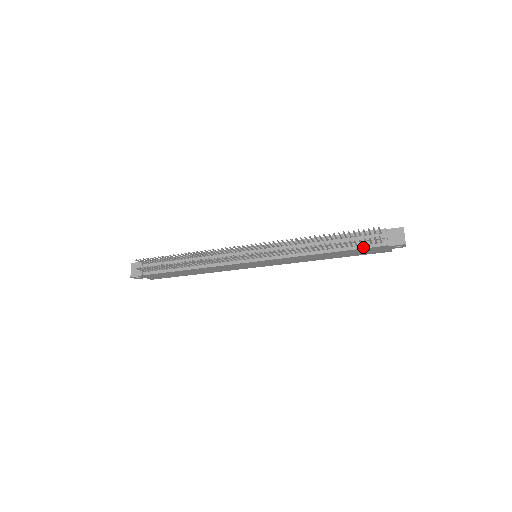
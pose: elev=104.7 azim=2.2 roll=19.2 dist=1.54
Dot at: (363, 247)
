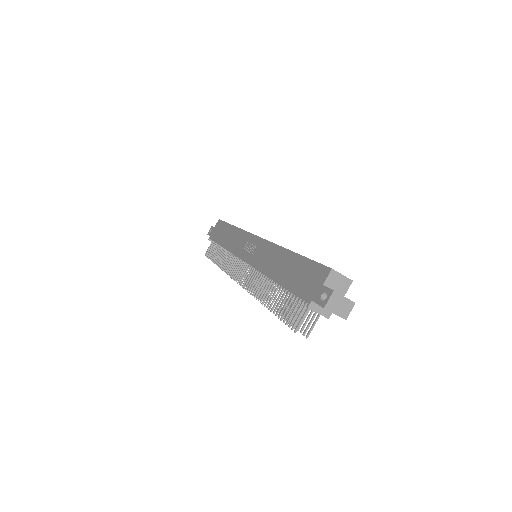
Dot at: occluded
